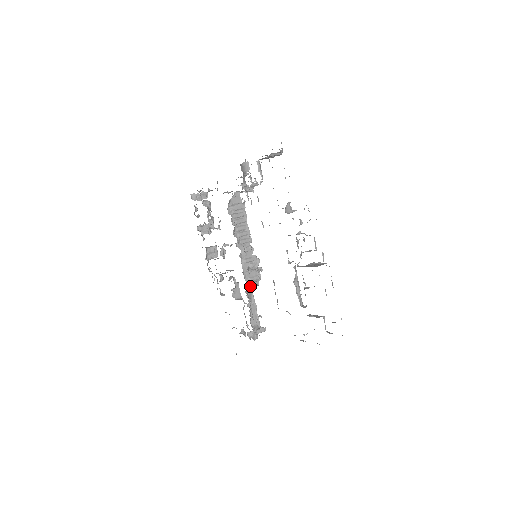
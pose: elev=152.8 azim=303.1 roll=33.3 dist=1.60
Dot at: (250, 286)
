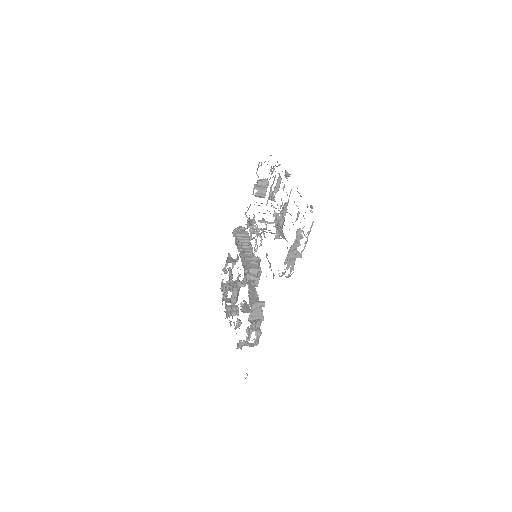
Dot at: (252, 283)
